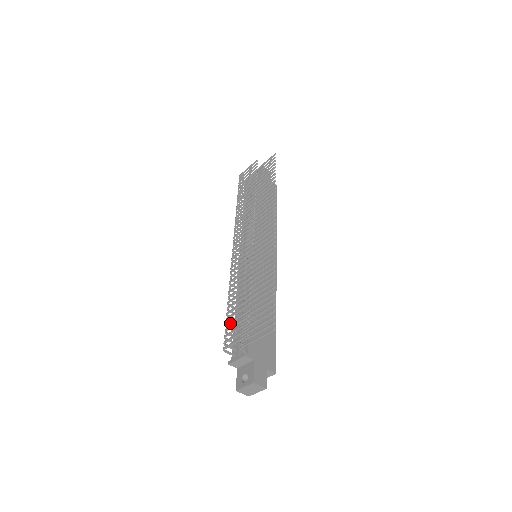
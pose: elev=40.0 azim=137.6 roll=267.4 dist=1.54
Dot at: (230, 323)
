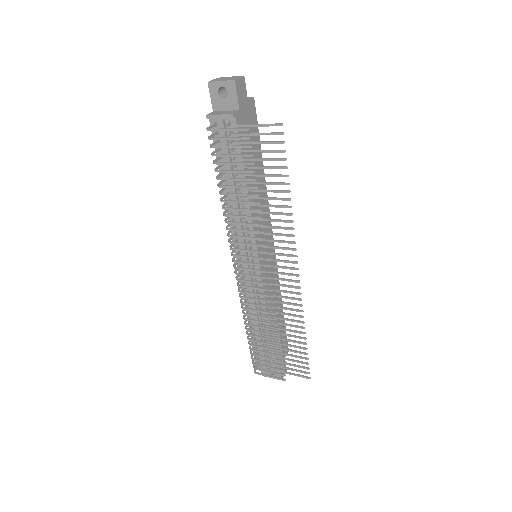
Dot at: occluded
